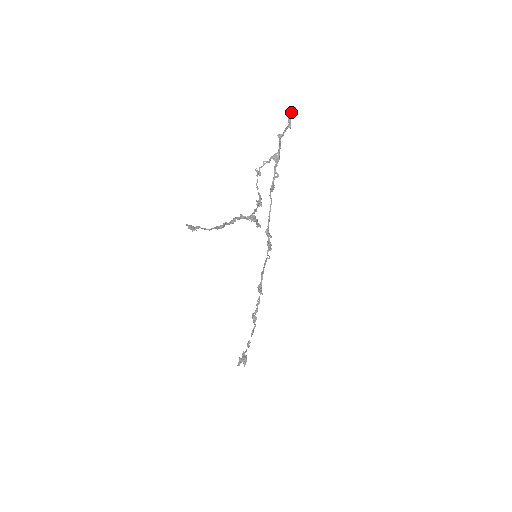
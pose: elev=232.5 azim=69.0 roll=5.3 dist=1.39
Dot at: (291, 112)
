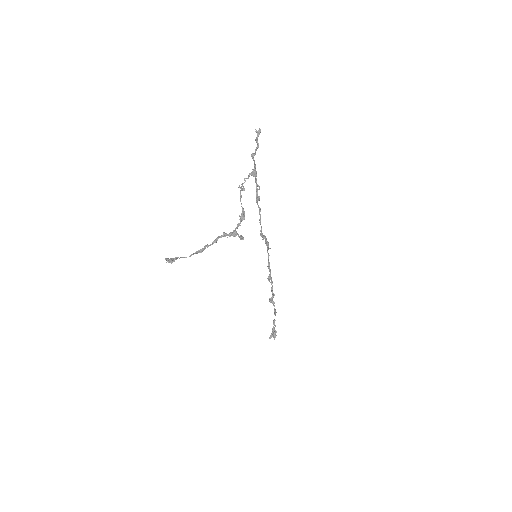
Dot at: (257, 133)
